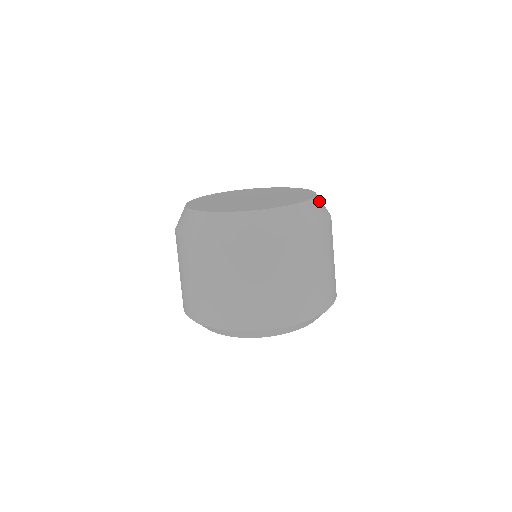
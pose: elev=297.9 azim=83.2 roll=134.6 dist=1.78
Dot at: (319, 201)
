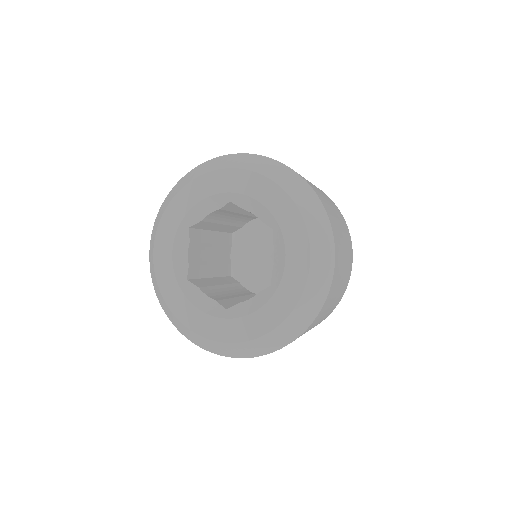
Dot at: occluded
